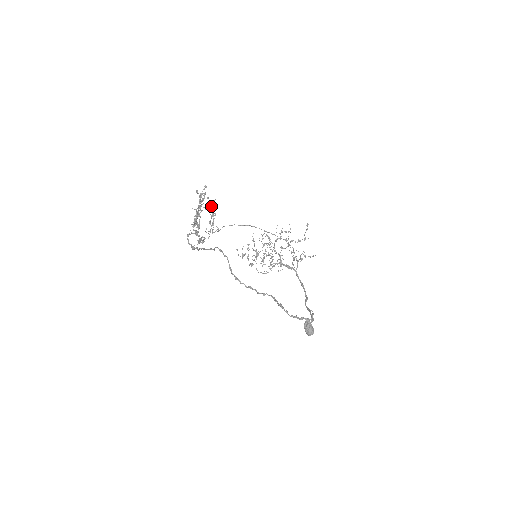
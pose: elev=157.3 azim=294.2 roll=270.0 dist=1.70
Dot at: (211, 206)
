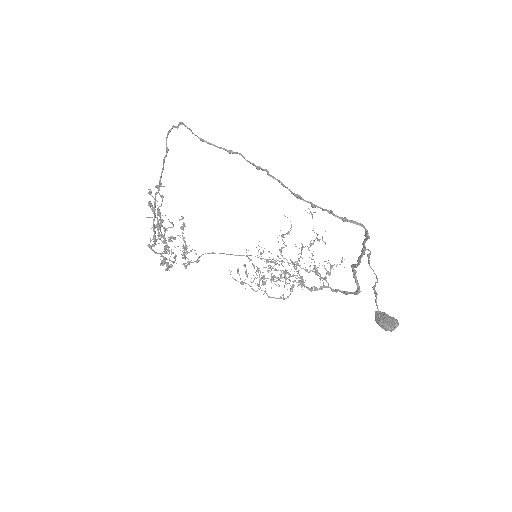
Dot at: occluded
